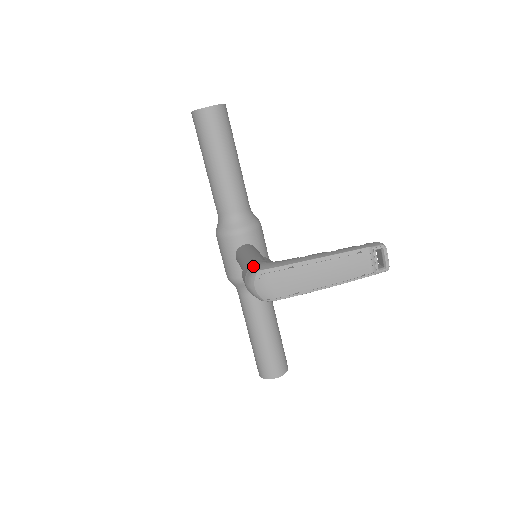
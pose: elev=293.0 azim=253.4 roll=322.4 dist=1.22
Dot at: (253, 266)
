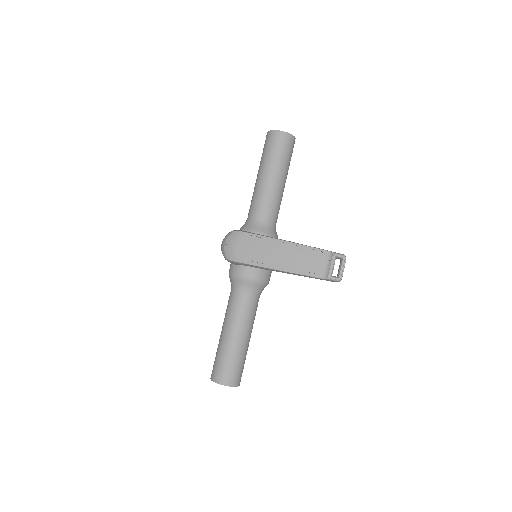
Dot at: occluded
